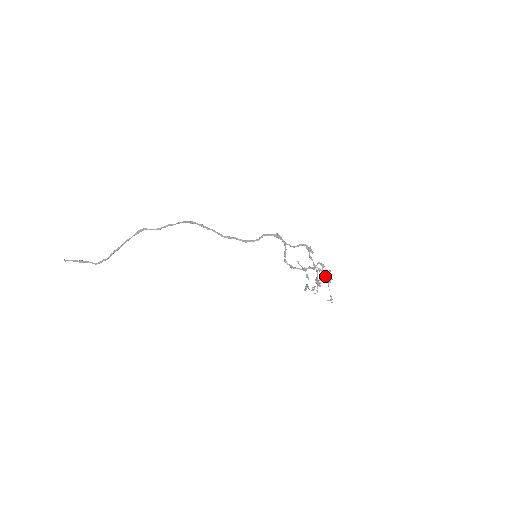
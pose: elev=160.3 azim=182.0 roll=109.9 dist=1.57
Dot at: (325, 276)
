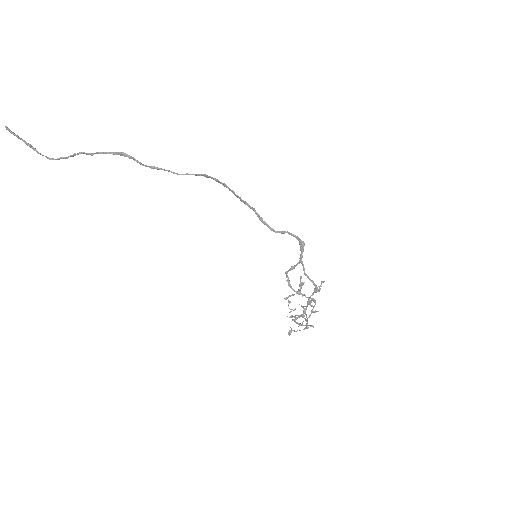
Dot at: occluded
